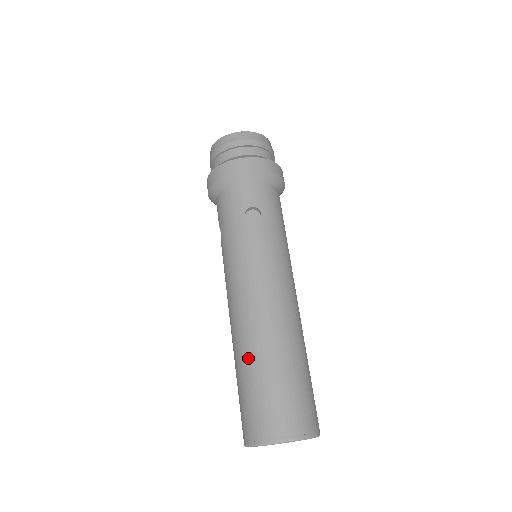
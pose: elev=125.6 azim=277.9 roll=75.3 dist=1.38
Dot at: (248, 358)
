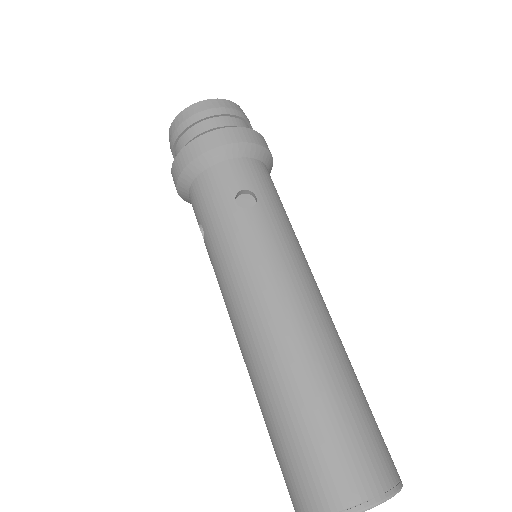
Dot at: (283, 395)
